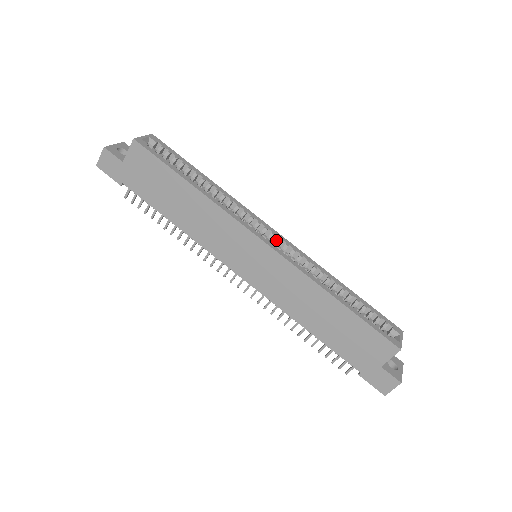
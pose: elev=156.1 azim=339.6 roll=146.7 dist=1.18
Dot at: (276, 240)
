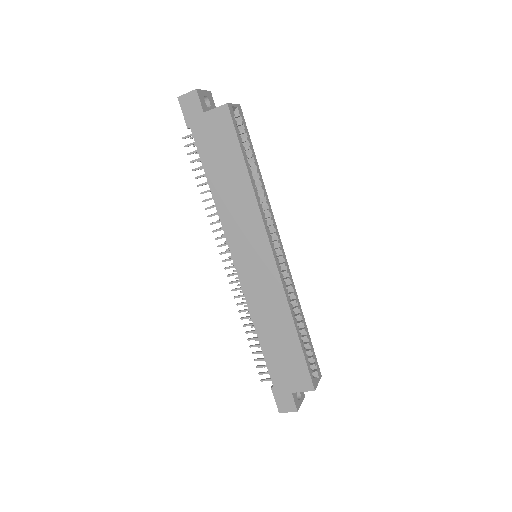
Dot at: (279, 254)
